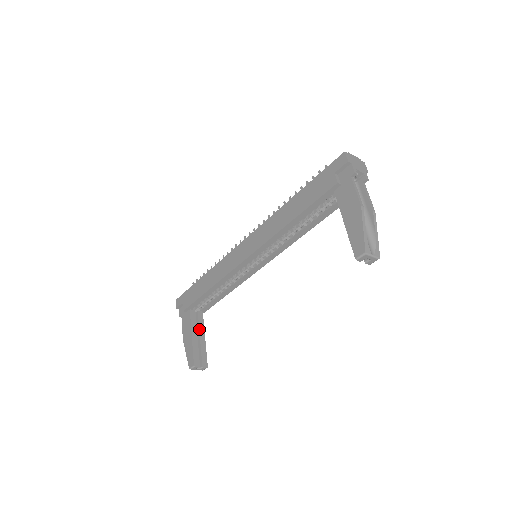
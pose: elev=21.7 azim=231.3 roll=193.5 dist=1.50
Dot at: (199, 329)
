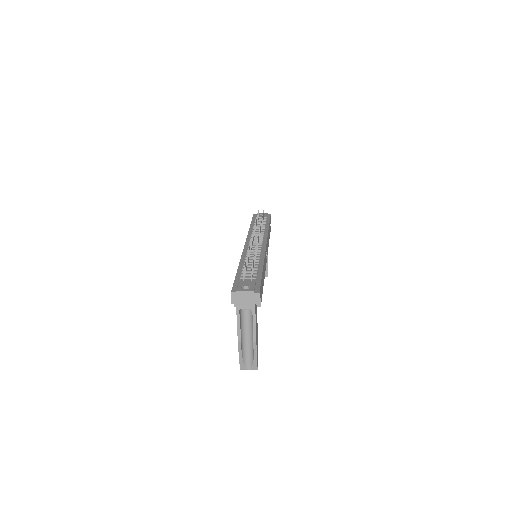
Dot at: occluded
